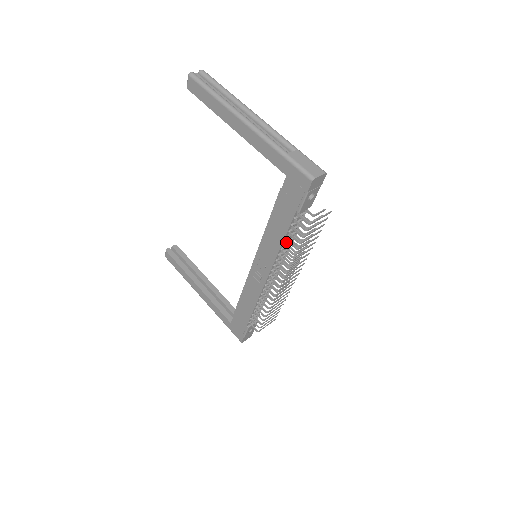
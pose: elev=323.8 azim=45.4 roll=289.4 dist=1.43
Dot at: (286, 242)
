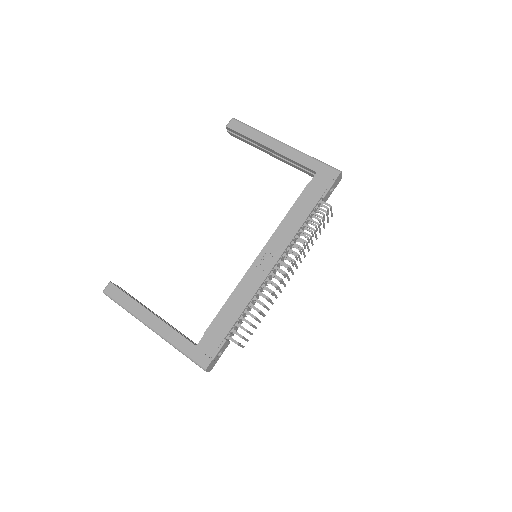
Dot at: (303, 227)
